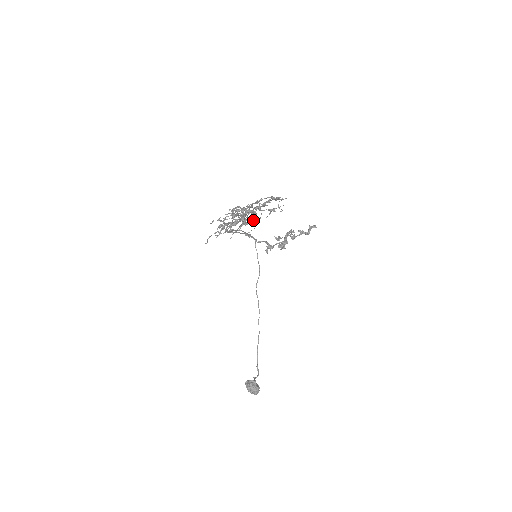
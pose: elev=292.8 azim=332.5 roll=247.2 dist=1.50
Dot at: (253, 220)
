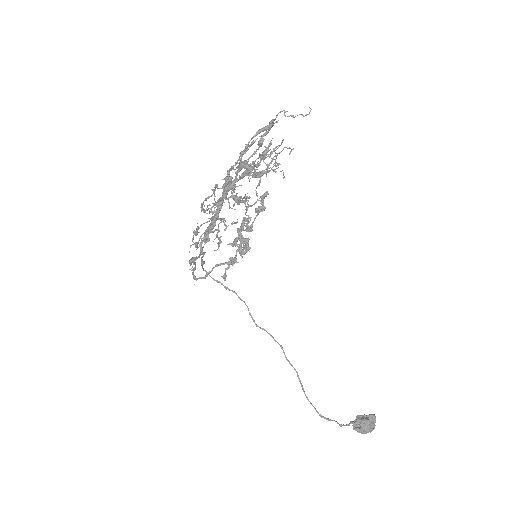
Dot at: (271, 163)
